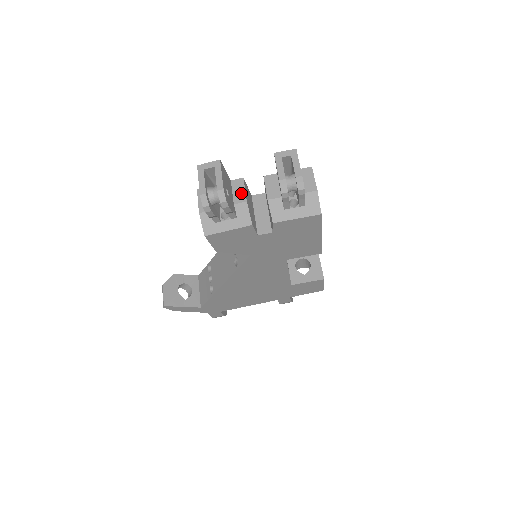
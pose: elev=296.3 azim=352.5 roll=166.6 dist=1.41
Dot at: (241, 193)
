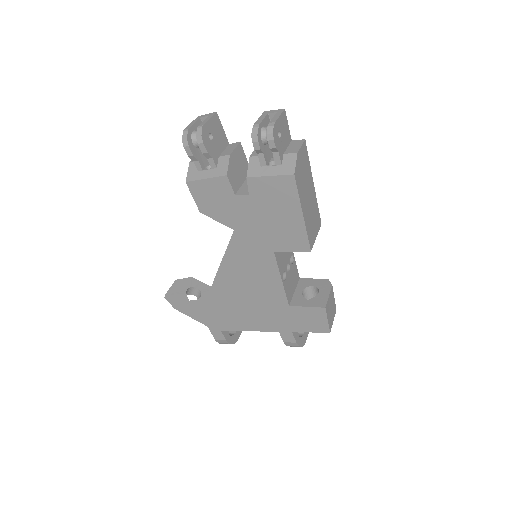
Dot at: (230, 150)
